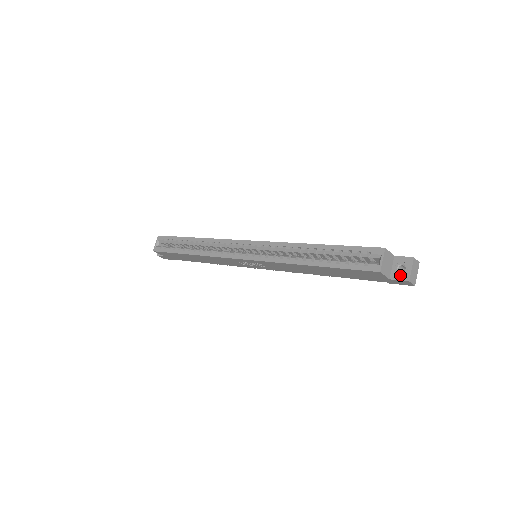
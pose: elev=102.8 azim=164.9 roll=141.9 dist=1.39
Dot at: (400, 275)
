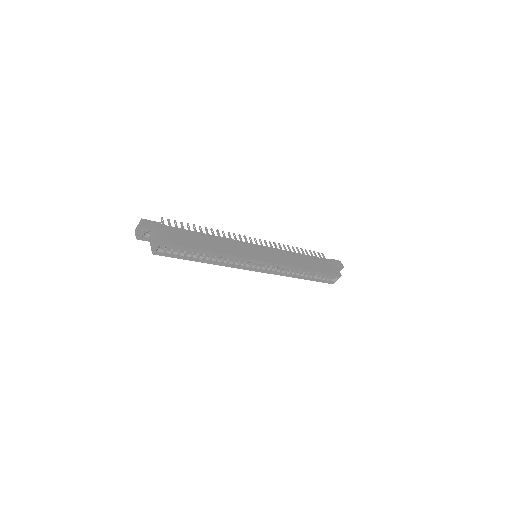
Dot at: occluded
